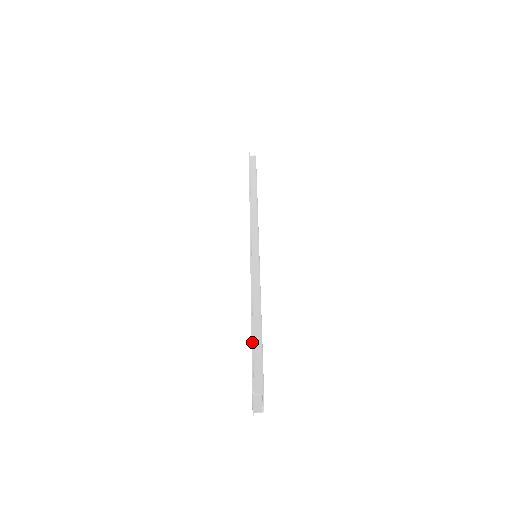
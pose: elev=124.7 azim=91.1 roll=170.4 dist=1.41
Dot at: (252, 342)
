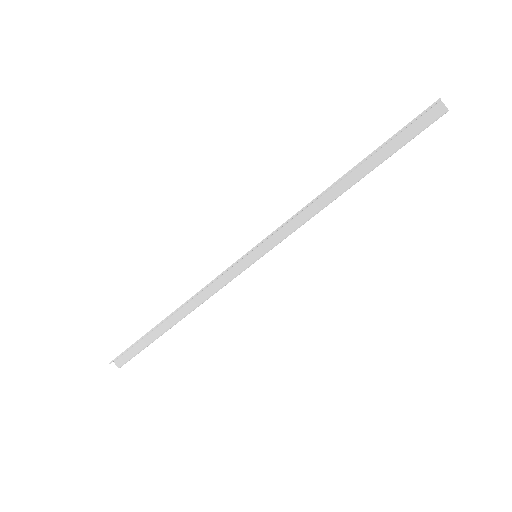
Dot at: (140, 339)
